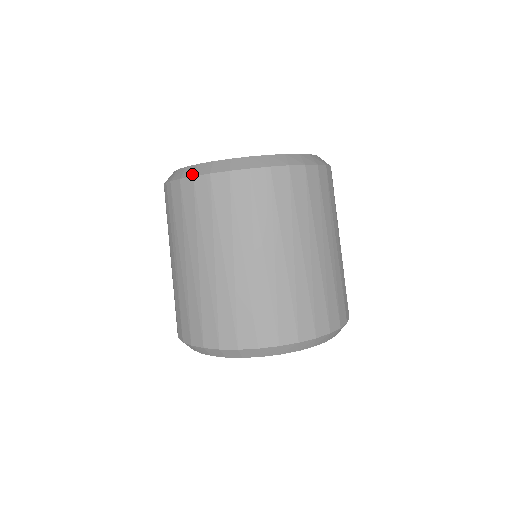
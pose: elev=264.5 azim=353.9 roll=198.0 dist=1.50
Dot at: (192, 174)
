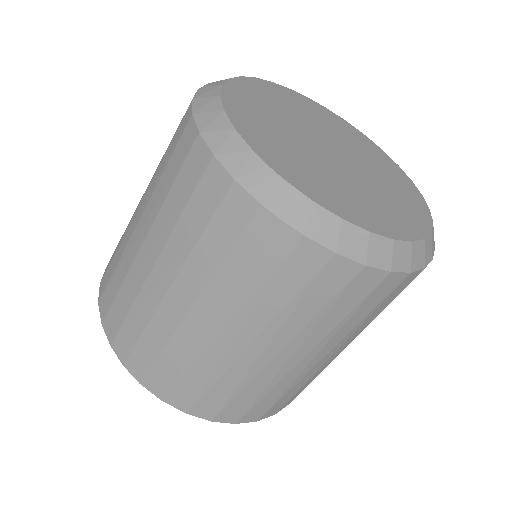
Dot at: (363, 258)
